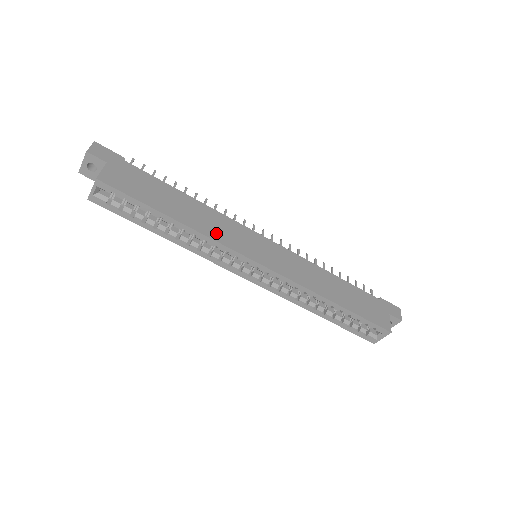
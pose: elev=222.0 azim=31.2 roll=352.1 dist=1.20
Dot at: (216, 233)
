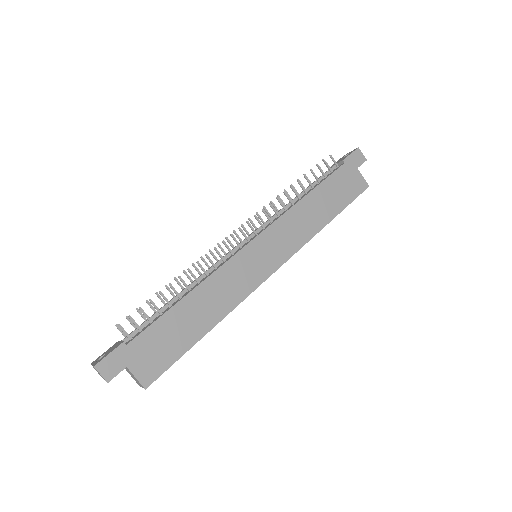
Dot at: (233, 296)
